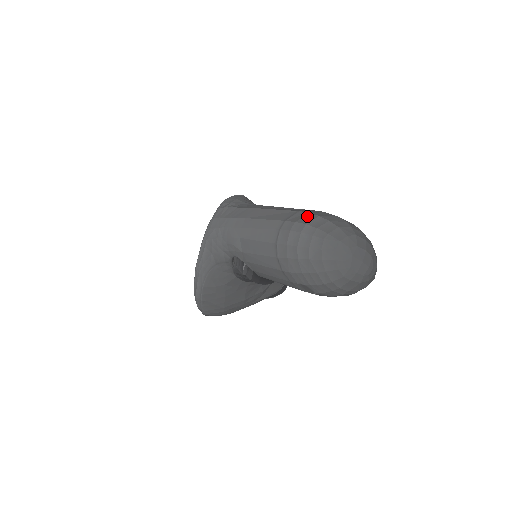
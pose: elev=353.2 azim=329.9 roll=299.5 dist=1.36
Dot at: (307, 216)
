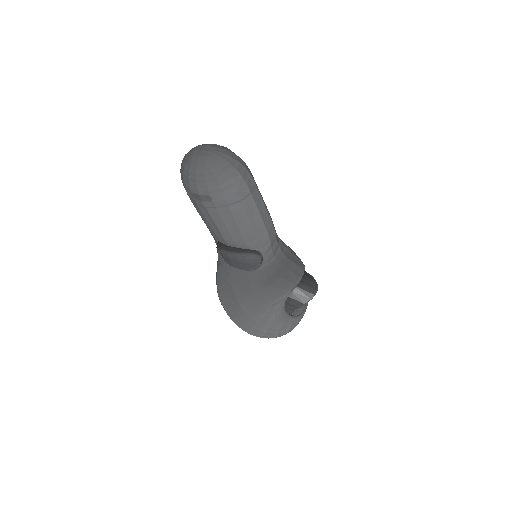
Dot at: occluded
